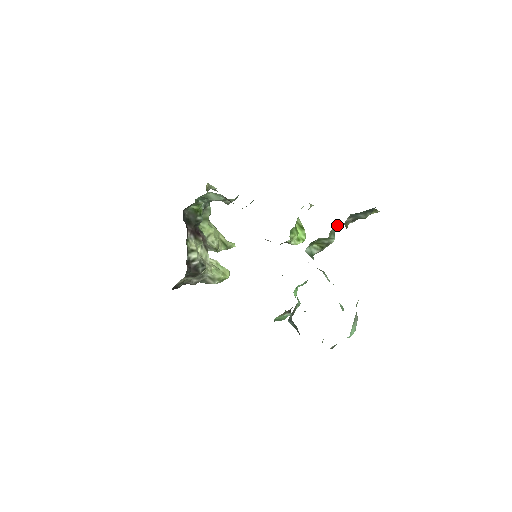
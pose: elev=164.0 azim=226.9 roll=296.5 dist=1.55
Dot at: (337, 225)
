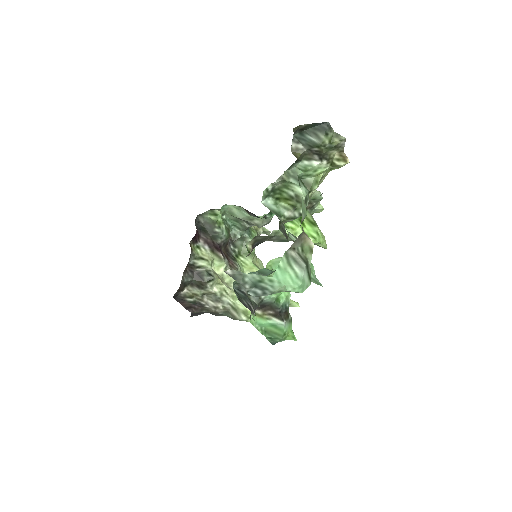
Dot at: (298, 166)
